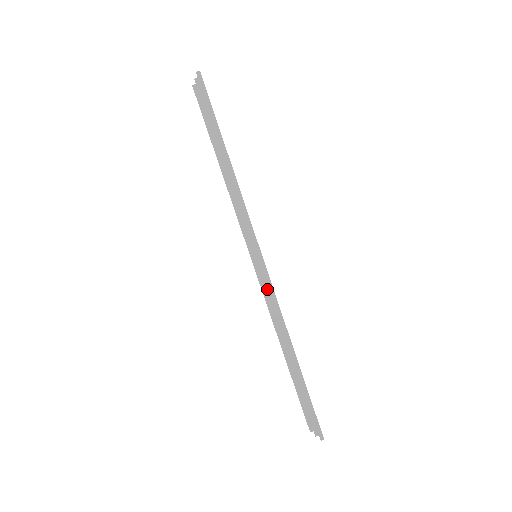
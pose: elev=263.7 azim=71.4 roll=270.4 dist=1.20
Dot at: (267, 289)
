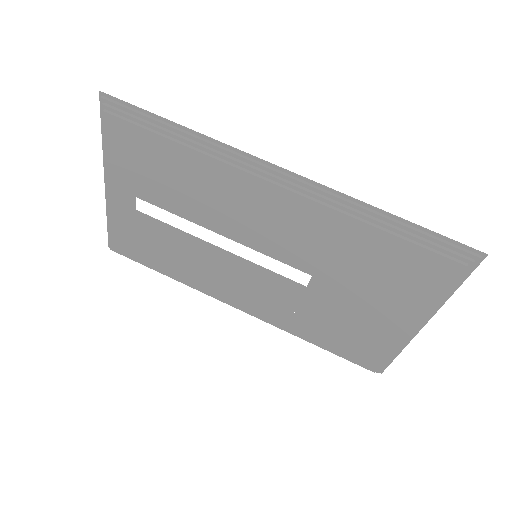
Dot at: (303, 189)
